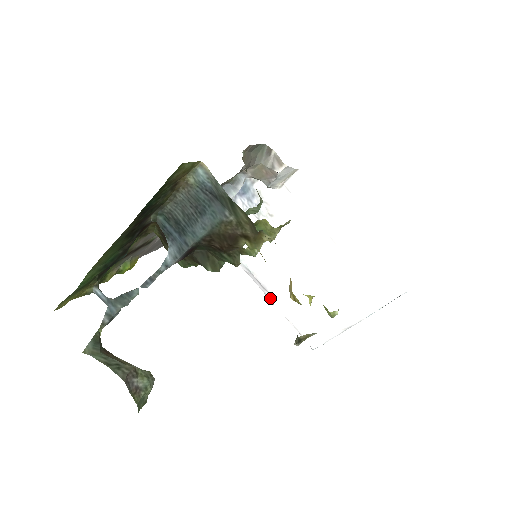
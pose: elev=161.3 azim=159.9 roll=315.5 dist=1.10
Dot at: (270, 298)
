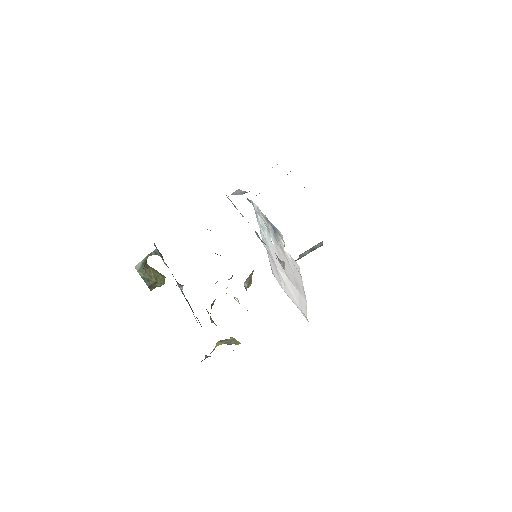
Dot at: occluded
